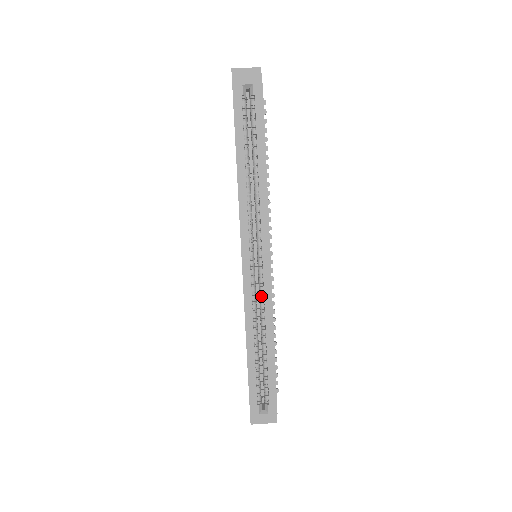
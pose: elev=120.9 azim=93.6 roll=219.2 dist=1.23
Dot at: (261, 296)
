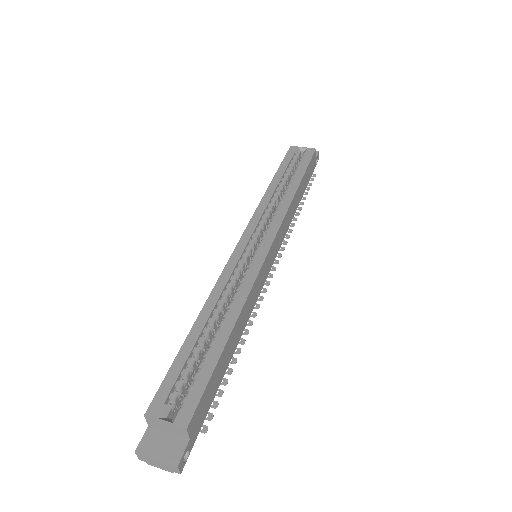
Dot at: (242, 278)
